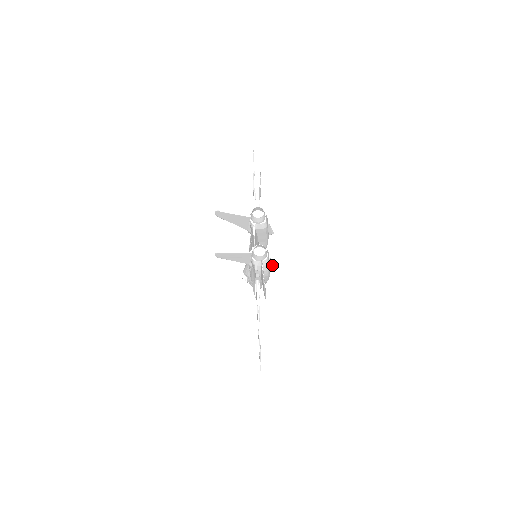
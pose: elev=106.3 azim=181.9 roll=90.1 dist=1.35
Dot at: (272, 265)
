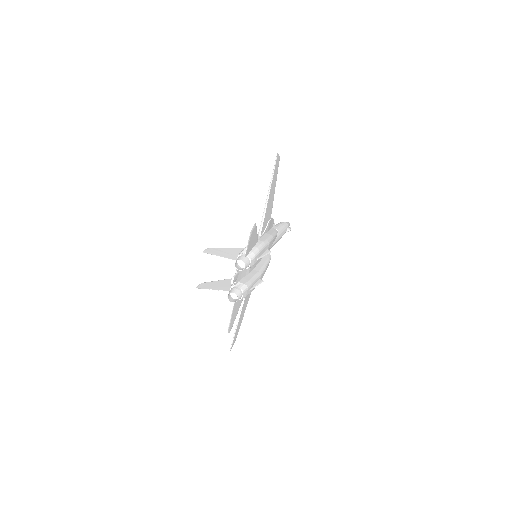
Dot at: (258, 283)
